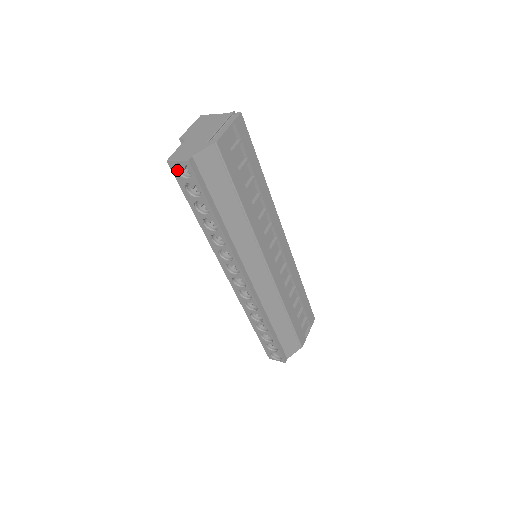
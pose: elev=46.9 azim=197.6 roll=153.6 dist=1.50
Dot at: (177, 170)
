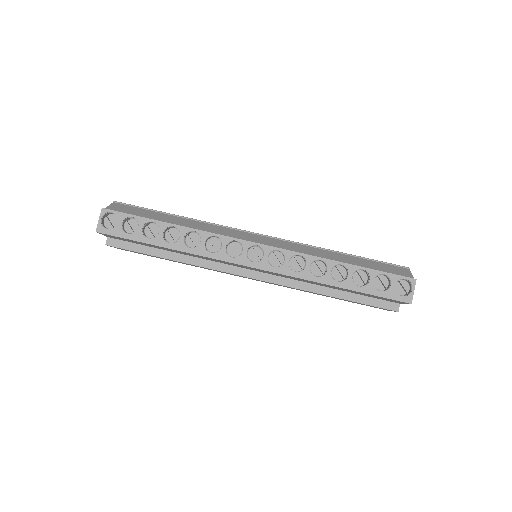
Dot at: (108, 229)
